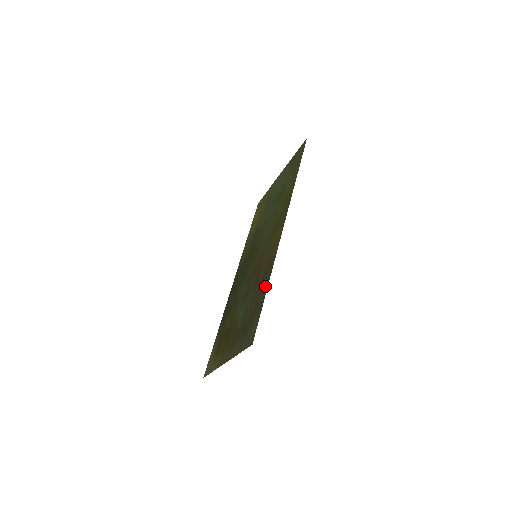
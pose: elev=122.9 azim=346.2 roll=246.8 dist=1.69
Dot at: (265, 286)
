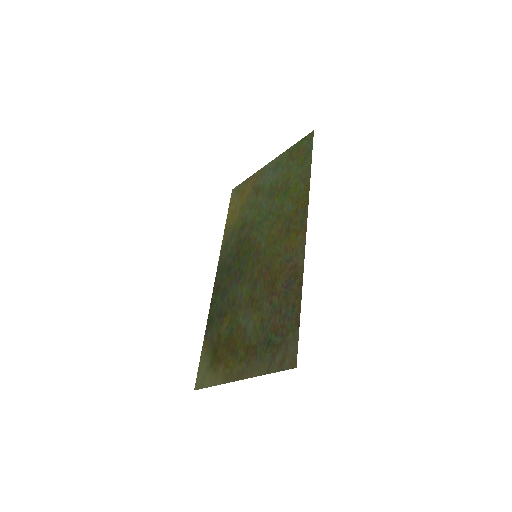
Dot at: (295, 299)
